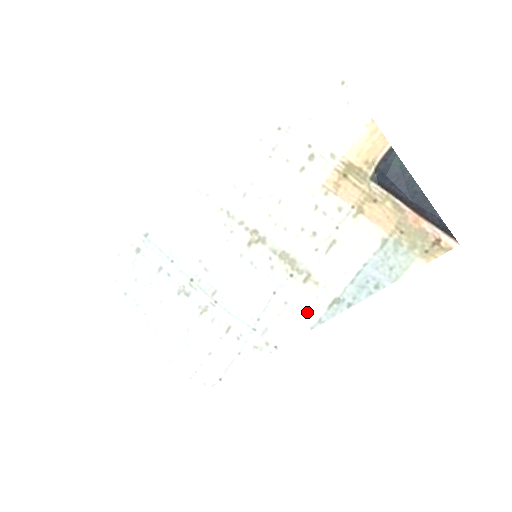
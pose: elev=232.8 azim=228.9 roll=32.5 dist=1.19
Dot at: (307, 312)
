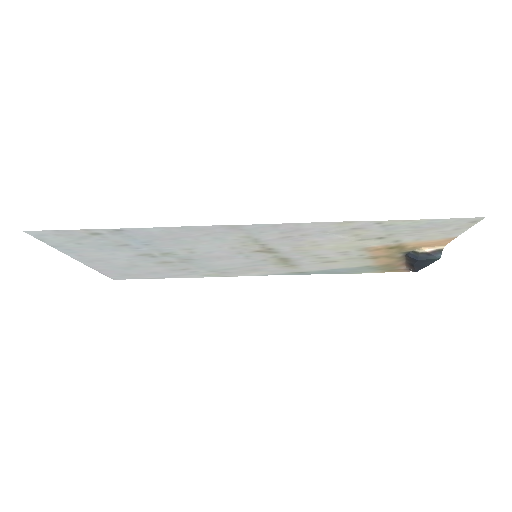
Dot at: (271, 272)
